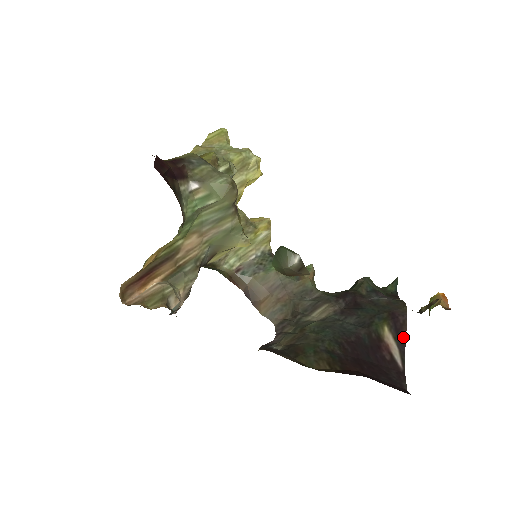
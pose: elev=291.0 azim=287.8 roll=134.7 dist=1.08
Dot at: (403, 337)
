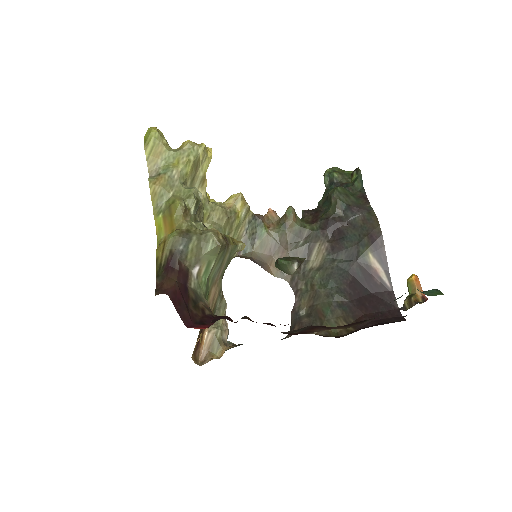
Dot at: (385, 258)
